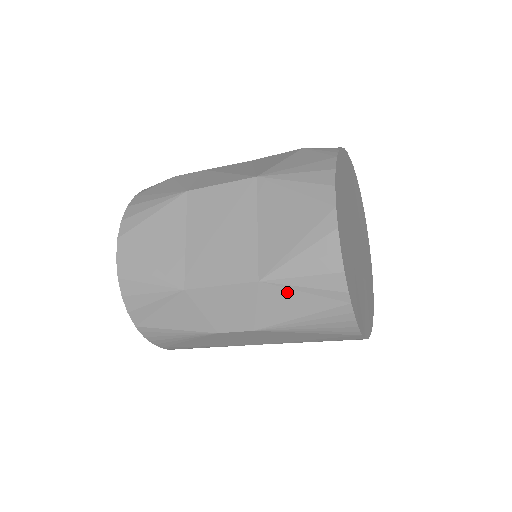
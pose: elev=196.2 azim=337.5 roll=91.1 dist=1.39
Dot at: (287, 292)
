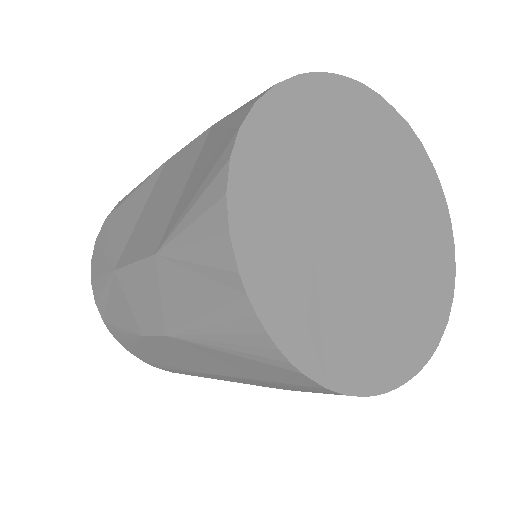
Dot at: (181, 272)
